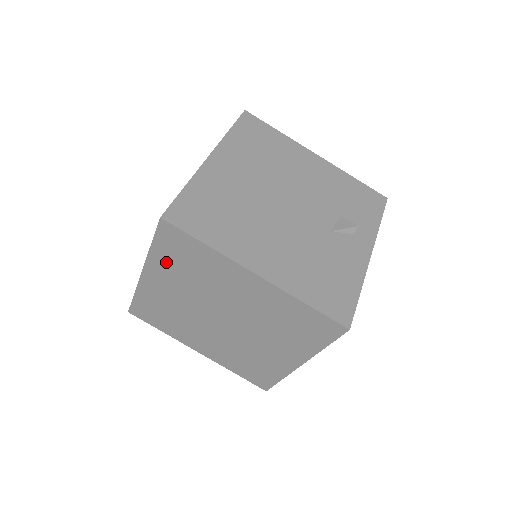
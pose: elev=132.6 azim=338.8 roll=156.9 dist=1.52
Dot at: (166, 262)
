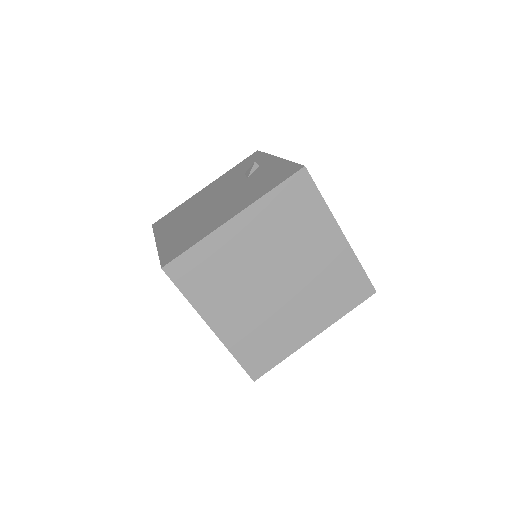
Dot at: (205, 295)
